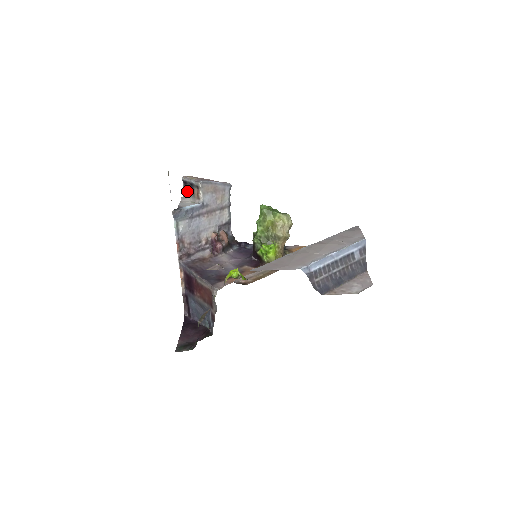
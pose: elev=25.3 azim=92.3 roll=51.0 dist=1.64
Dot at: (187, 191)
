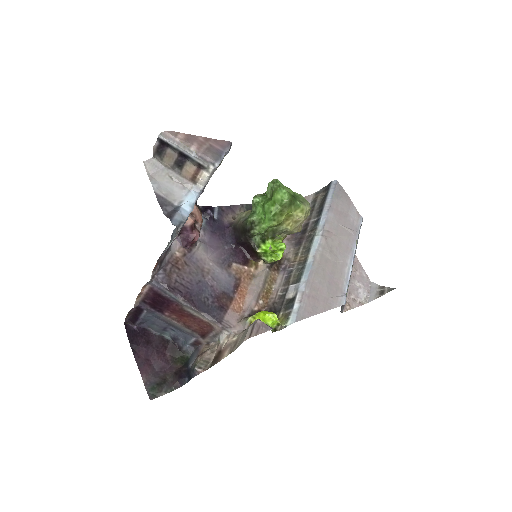
Dot at: (161, 155)
